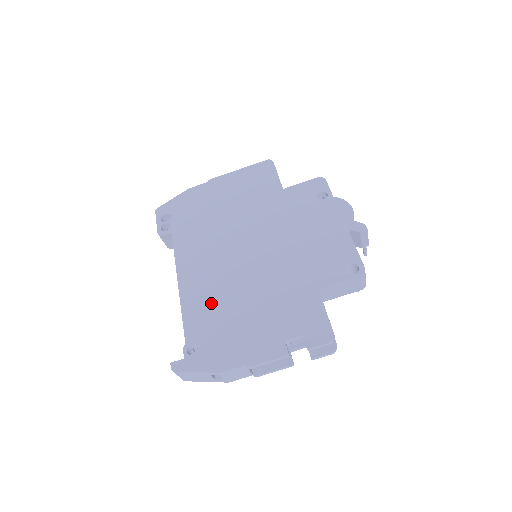
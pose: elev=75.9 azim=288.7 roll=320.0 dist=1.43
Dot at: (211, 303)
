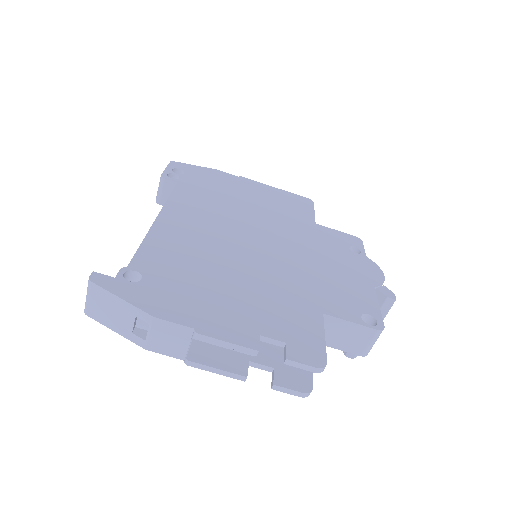
Dot at: (186, 253)
